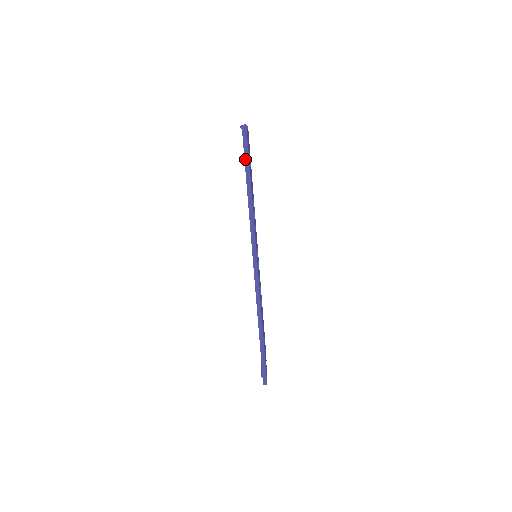
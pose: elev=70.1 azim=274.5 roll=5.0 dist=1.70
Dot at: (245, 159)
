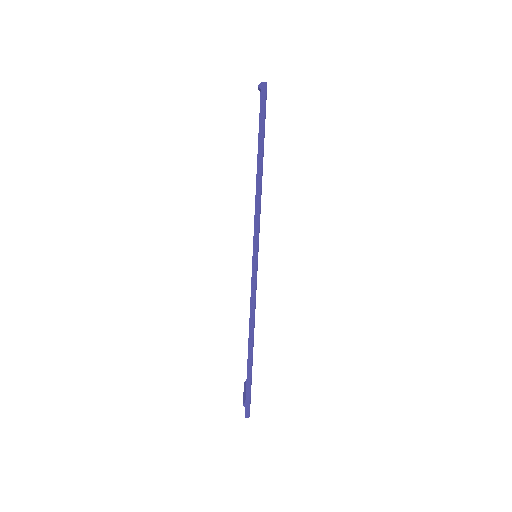
Dot at: (260, 129)
